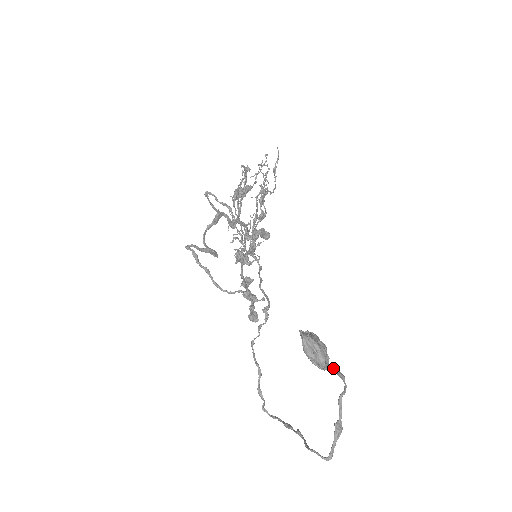
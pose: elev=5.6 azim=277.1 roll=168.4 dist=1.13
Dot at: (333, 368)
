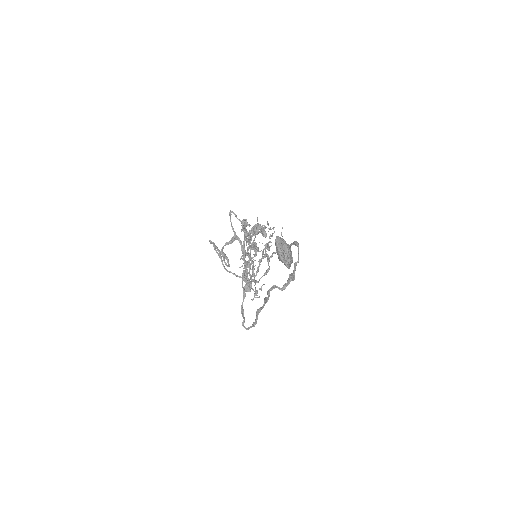
Dot at: (292, 244)
